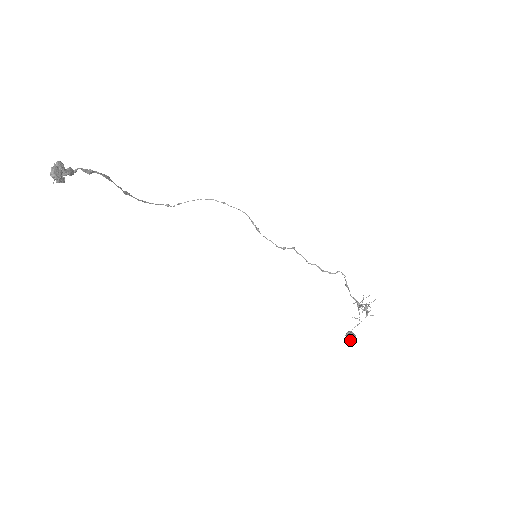
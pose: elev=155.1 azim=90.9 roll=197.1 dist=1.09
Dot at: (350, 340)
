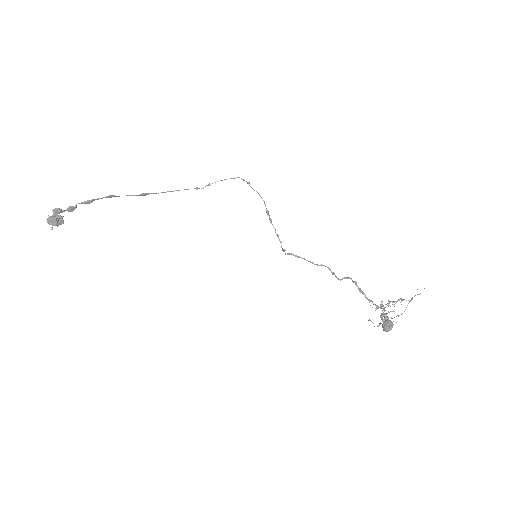
Dot at: (384, 330)
